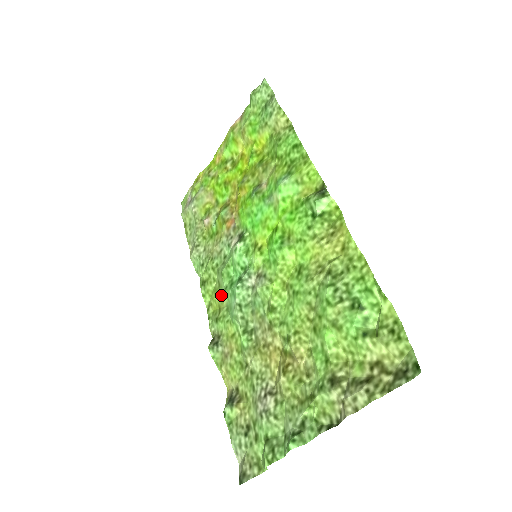
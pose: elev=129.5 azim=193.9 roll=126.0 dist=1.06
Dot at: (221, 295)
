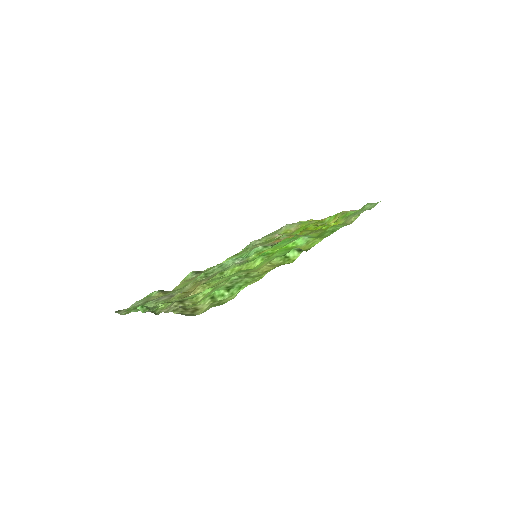
Dot at: occluded
